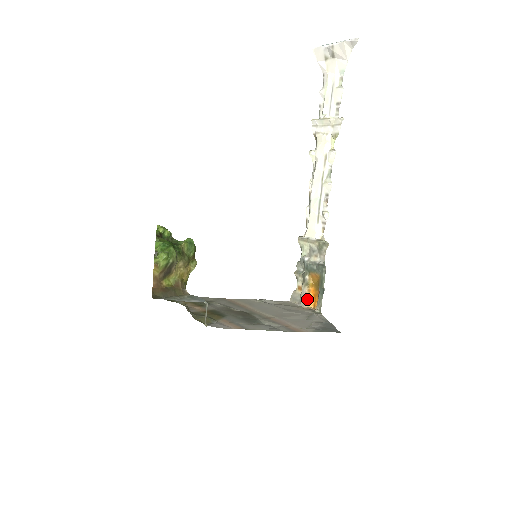
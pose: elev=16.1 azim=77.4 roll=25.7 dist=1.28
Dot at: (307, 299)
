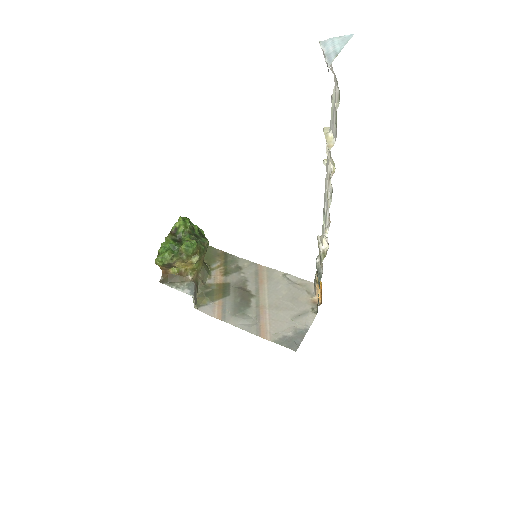
Dot at: (318, 292)
